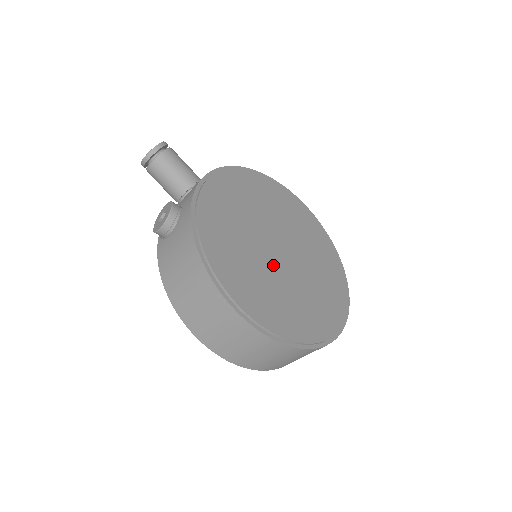
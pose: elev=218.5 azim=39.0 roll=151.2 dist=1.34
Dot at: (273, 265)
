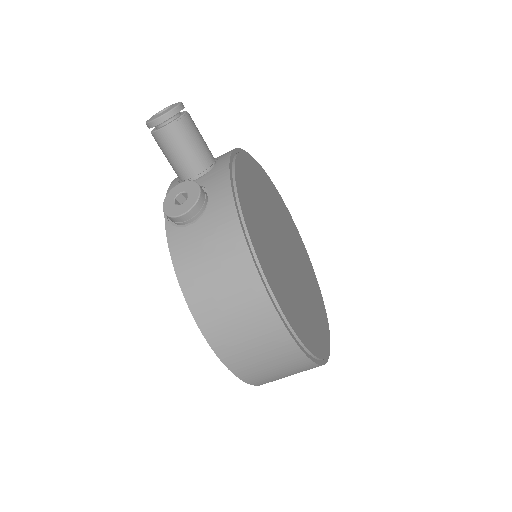
Dot at: (289, 271)
